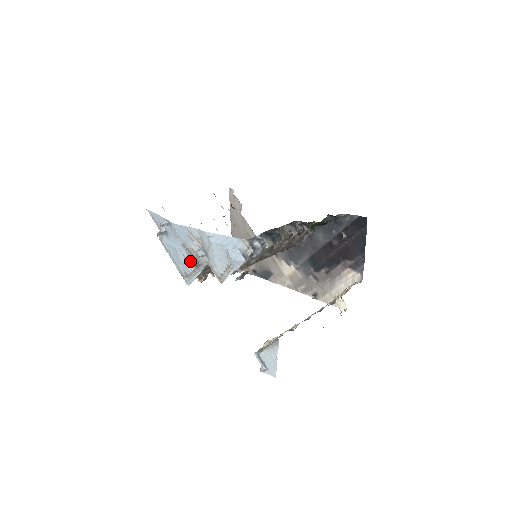
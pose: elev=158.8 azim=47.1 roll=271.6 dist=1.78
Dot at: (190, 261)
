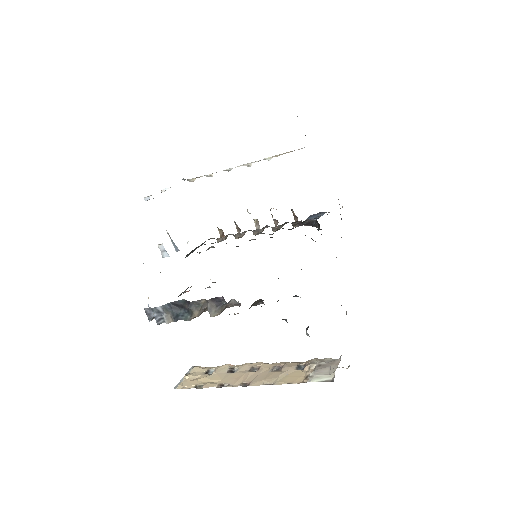
Dot at: occluded
